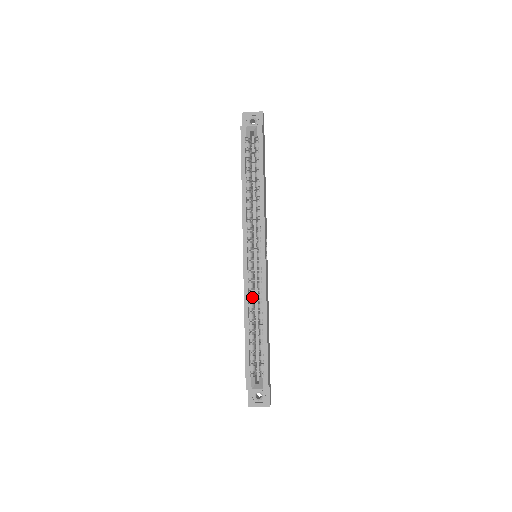
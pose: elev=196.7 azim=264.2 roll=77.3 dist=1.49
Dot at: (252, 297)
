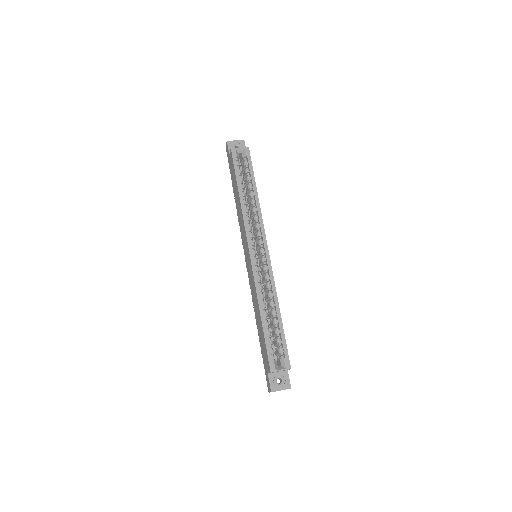
Dot at: (262, 288)
